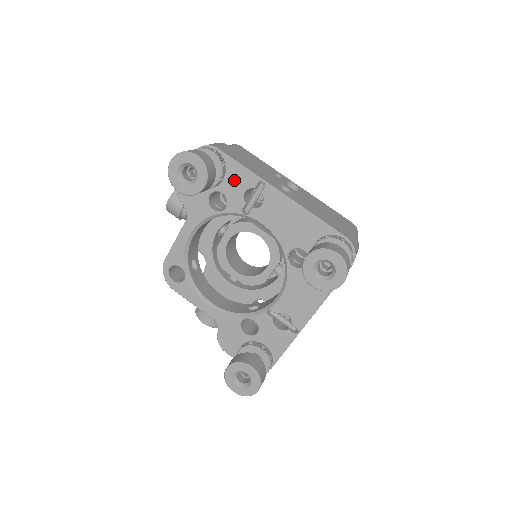
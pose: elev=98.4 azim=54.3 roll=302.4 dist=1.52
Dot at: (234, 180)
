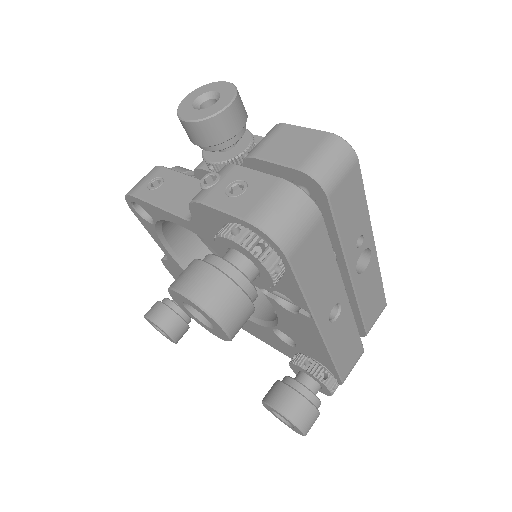
Dot at: (279, 281)
